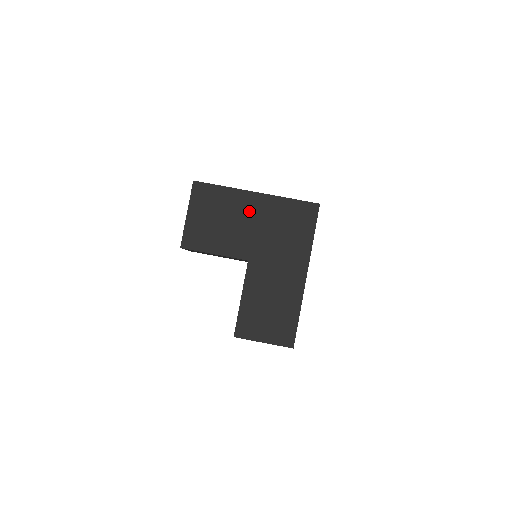
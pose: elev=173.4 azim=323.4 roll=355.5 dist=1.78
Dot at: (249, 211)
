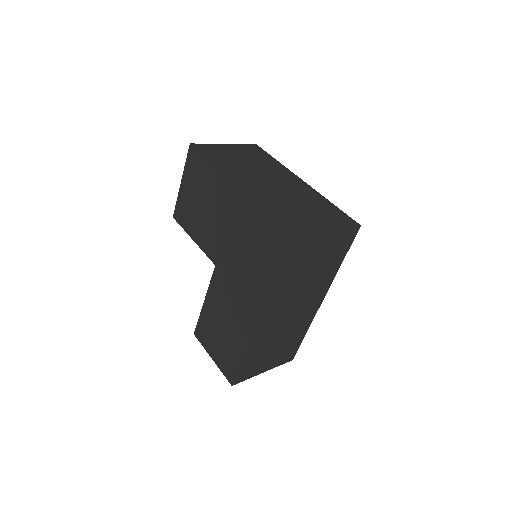
Dot at: (226, 207)
